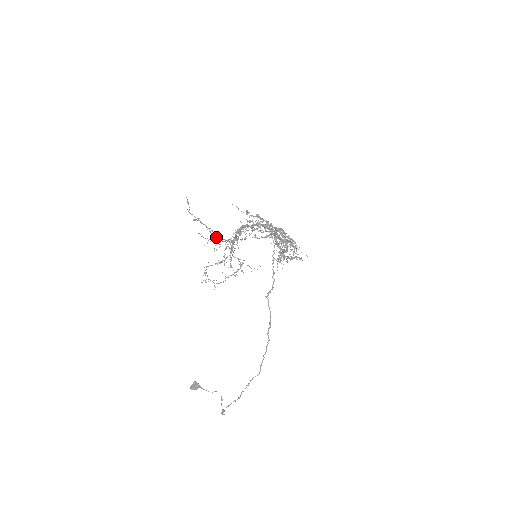
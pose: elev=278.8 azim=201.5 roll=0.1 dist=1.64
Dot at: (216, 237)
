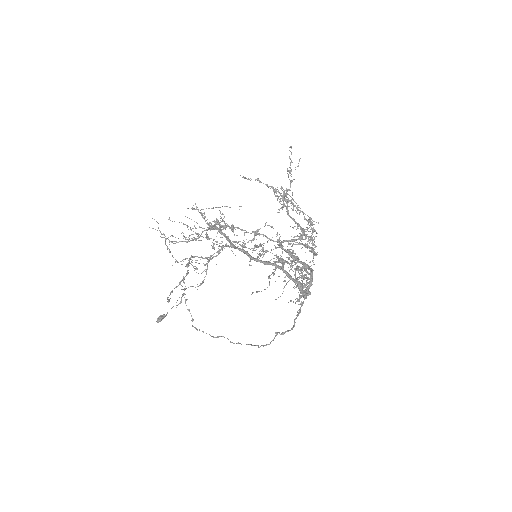
Dot at: occluded
